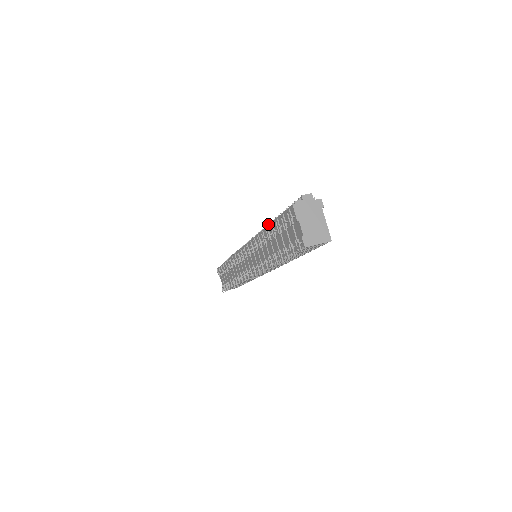
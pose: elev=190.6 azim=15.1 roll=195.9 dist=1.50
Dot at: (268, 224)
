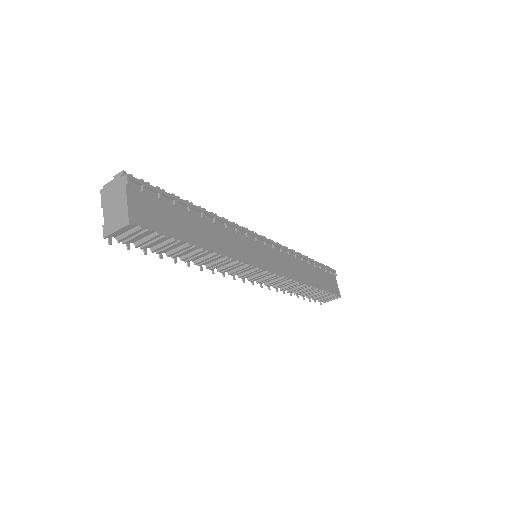
Dot at: occluded
